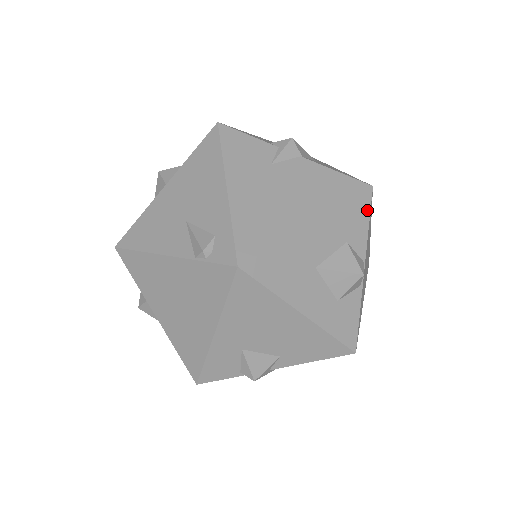
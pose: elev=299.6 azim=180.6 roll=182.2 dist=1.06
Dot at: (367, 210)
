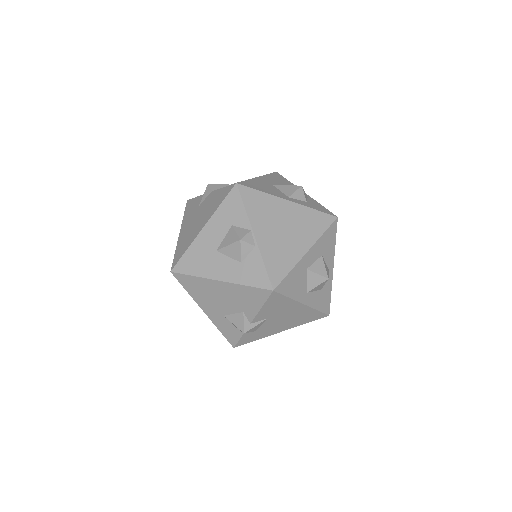
Dot at: (239, 199)
